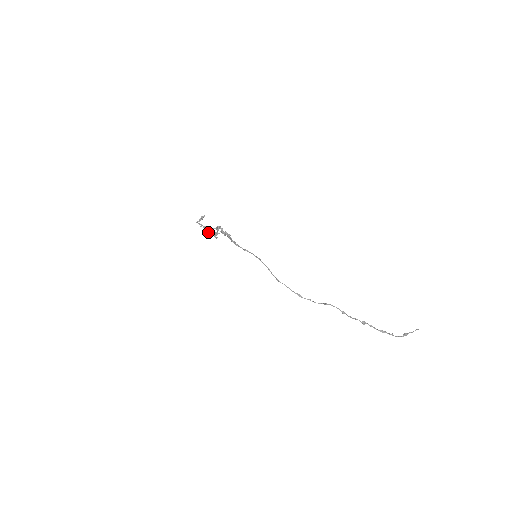
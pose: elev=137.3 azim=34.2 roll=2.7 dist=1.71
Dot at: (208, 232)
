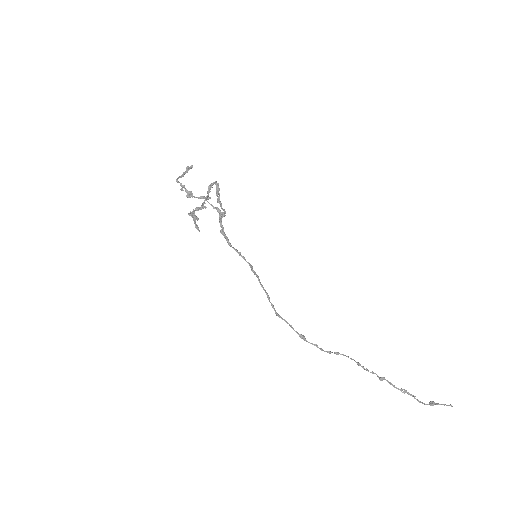
Dot at: (188, 213)
